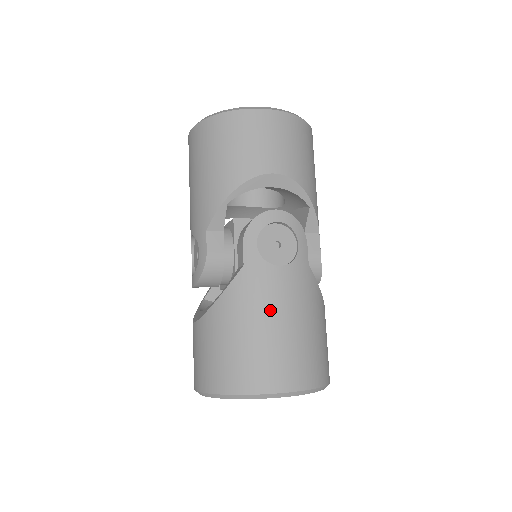
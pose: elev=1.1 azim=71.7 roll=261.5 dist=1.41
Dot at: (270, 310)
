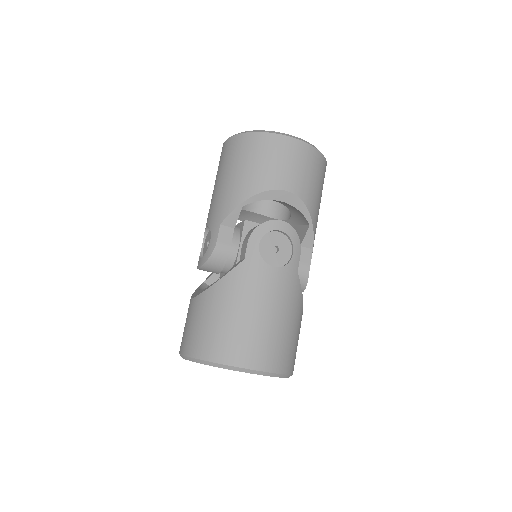
Dot at: (257, 300)
